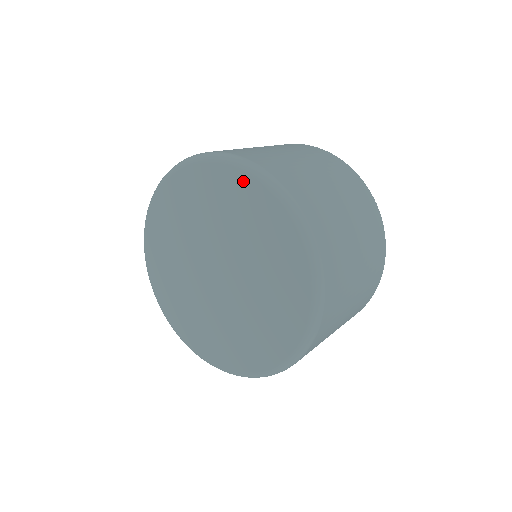
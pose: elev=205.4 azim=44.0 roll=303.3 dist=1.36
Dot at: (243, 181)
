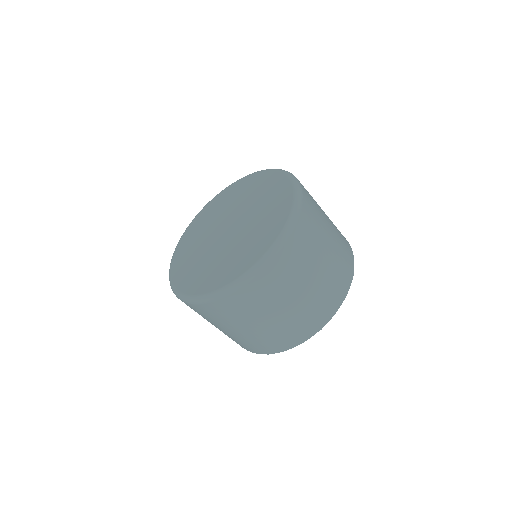
Dot at: (283, 181)
